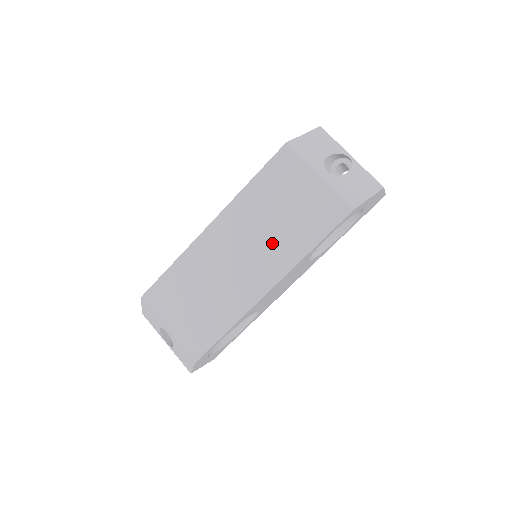
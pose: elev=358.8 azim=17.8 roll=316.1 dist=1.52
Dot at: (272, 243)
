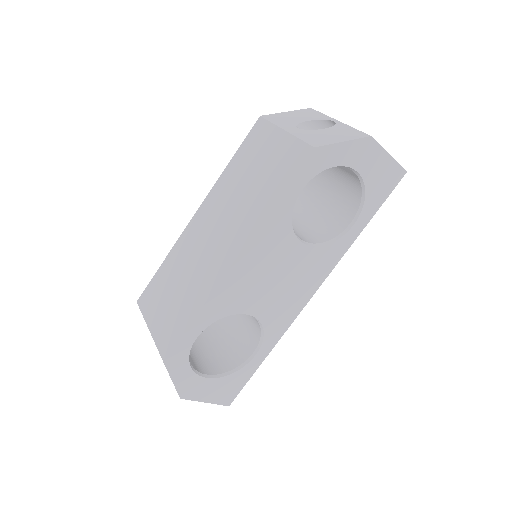
Dot at: (241, 210)
